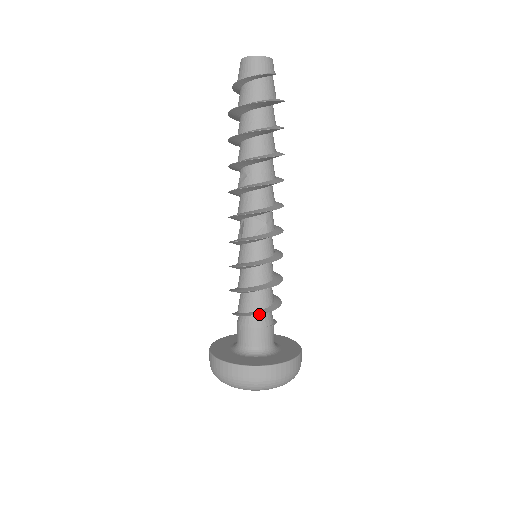
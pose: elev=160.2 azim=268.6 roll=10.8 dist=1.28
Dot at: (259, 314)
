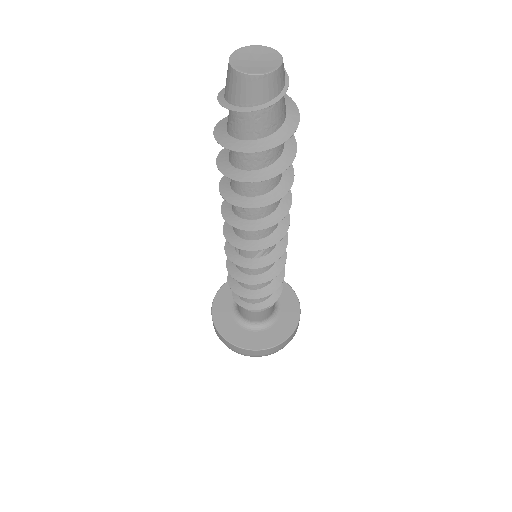
Dot at: occluded
